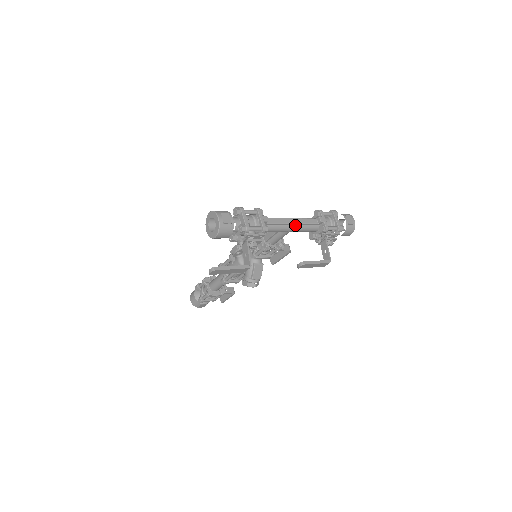
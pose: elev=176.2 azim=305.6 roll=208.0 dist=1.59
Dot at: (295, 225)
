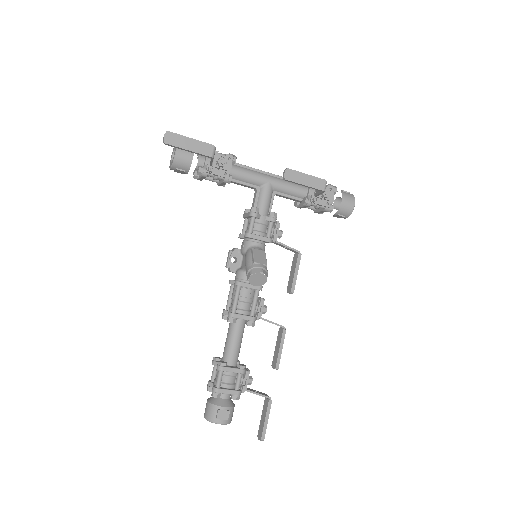
Dot at: (274, 177)
